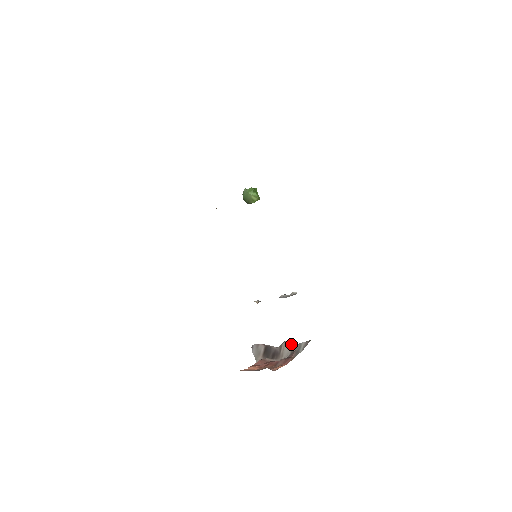
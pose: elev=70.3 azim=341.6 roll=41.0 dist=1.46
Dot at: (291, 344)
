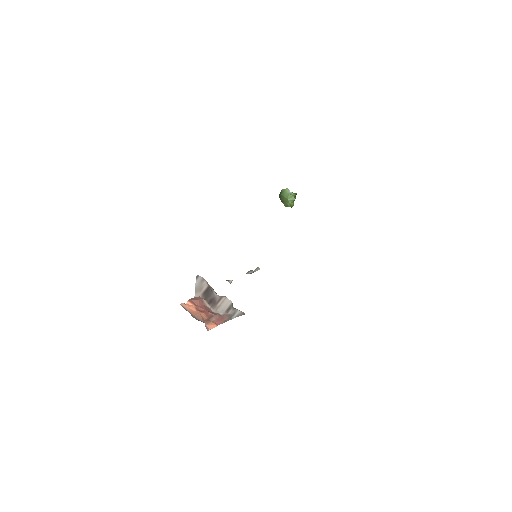
Dot at: (229, 304)
